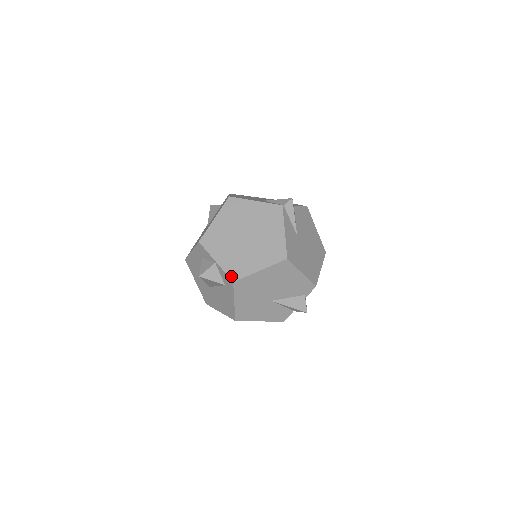
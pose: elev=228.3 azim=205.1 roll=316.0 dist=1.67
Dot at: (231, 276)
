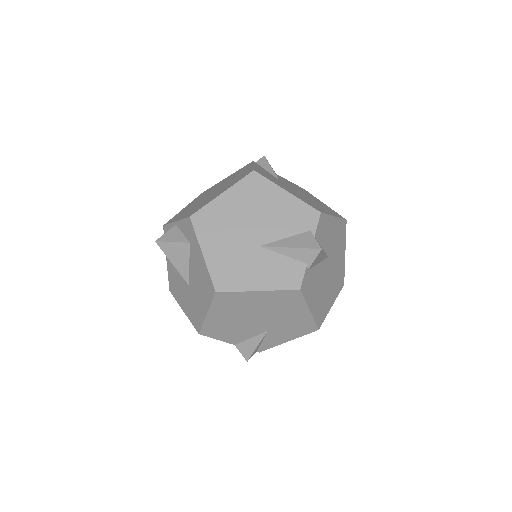
Dot at: (188, 216)
